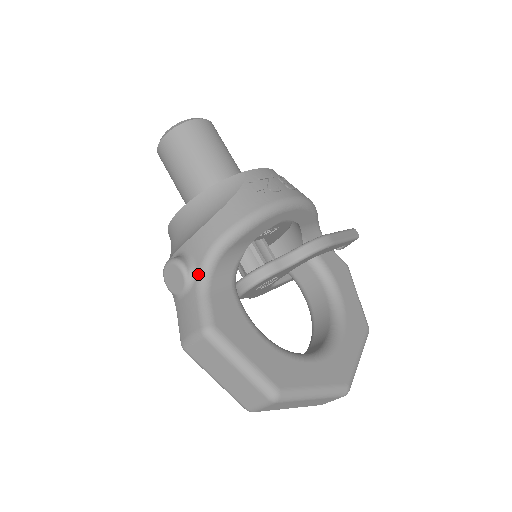
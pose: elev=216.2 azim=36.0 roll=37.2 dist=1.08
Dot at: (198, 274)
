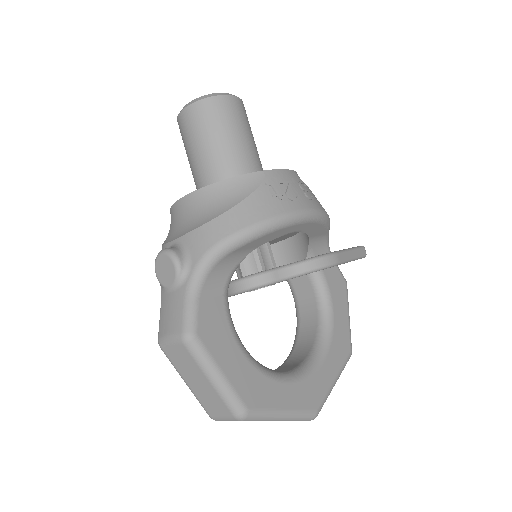
Dot at: (191, 274)
